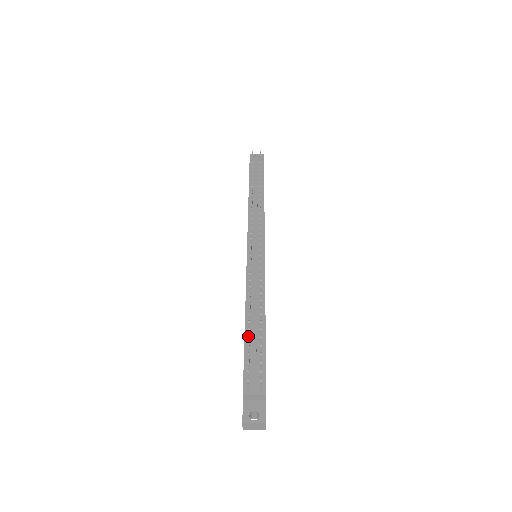
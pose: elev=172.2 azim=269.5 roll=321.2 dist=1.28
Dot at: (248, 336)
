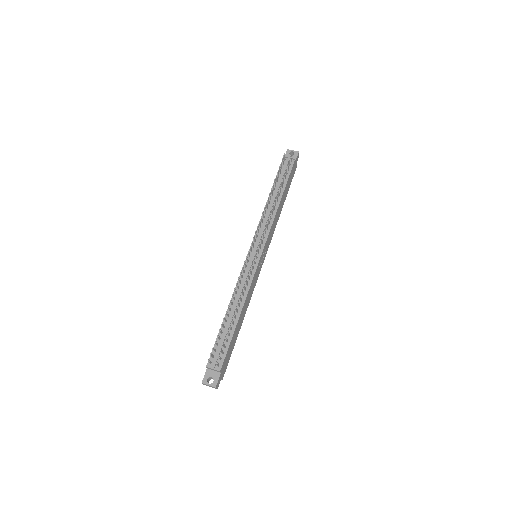
Dot at: (219, 329)
